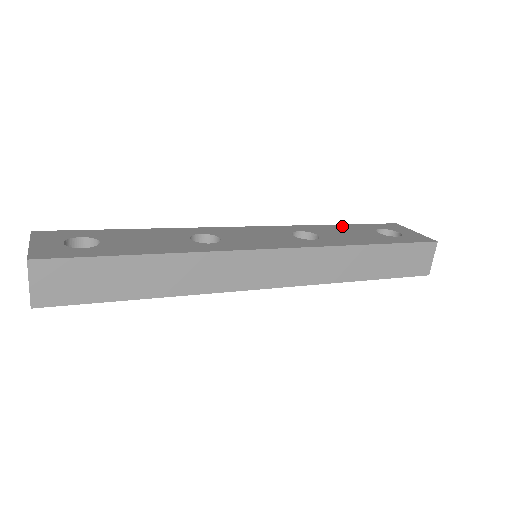
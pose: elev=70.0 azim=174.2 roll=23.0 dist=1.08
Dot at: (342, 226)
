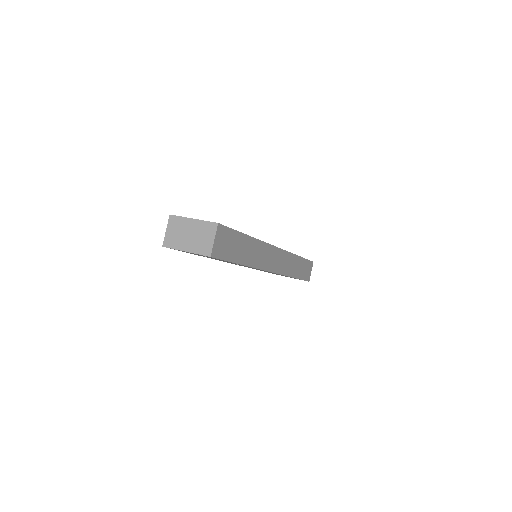
Dot at: occluded
